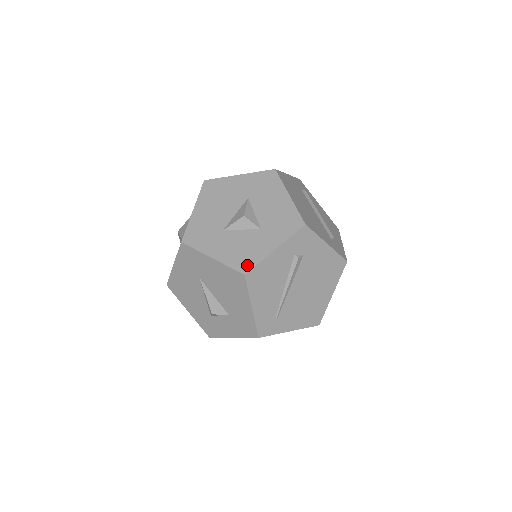
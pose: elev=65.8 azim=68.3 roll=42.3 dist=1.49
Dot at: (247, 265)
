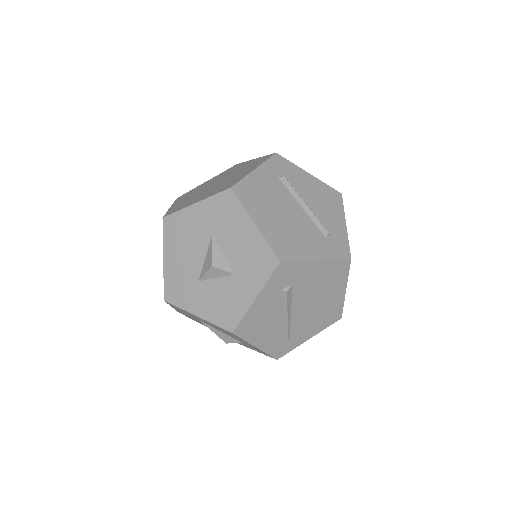
Dot at: (232, 322)
